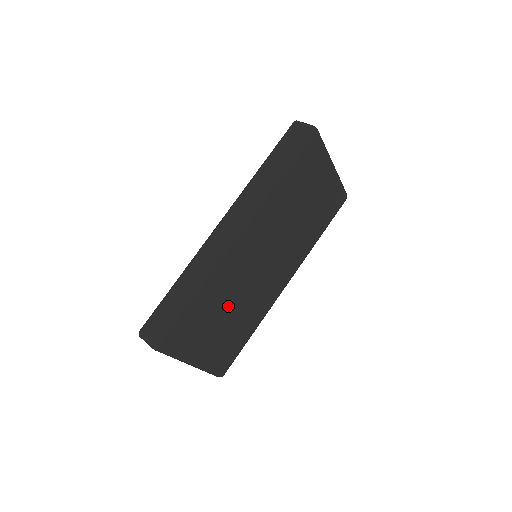
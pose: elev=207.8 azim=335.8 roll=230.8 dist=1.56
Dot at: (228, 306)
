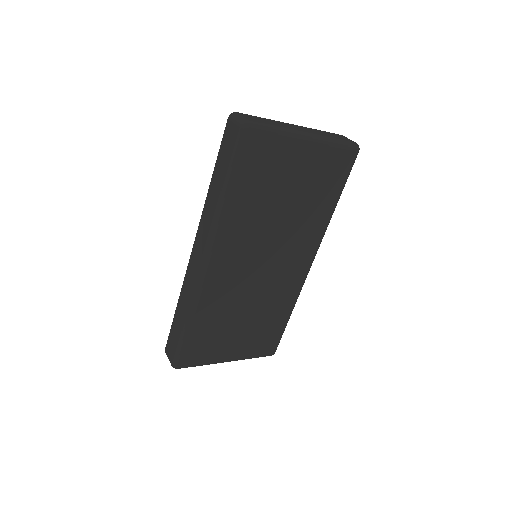
Dot at: (237, 314)
